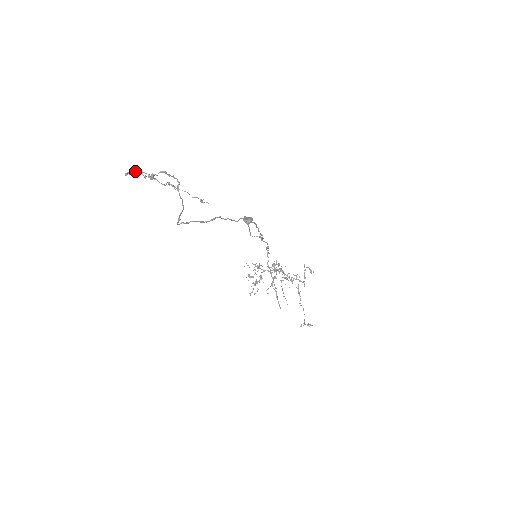
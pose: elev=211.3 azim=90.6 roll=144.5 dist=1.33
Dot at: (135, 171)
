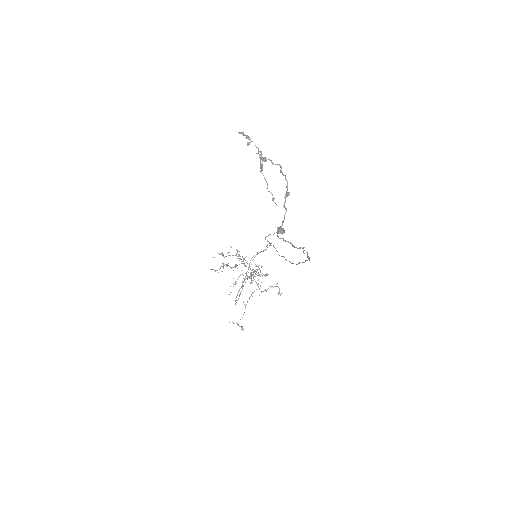
Dot at: occluded
